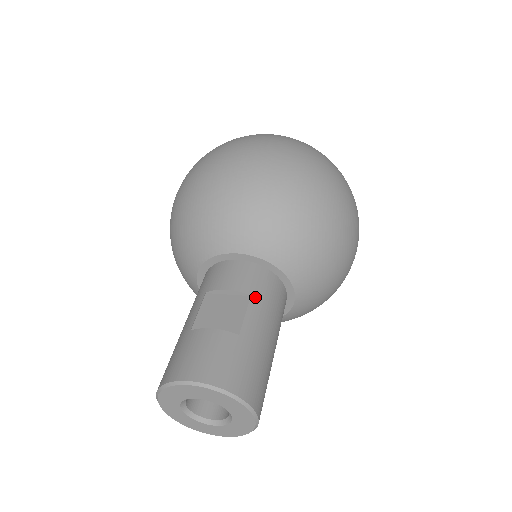
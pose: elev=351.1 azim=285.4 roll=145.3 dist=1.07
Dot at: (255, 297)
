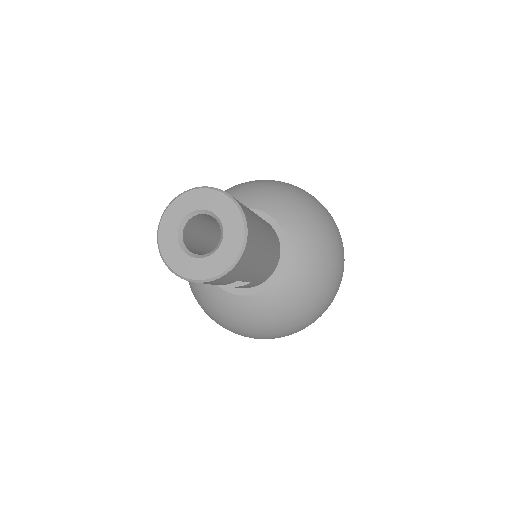
Dot at: occluded
